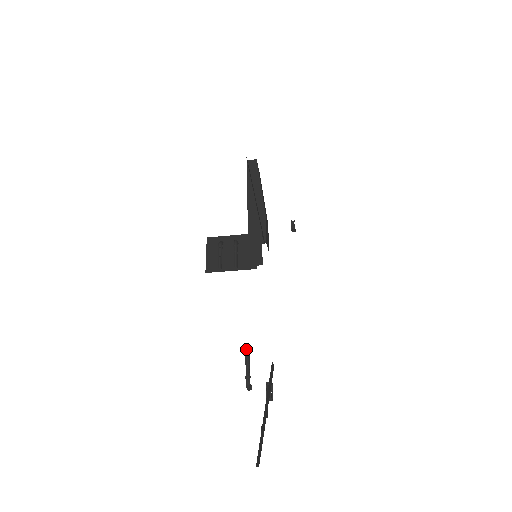
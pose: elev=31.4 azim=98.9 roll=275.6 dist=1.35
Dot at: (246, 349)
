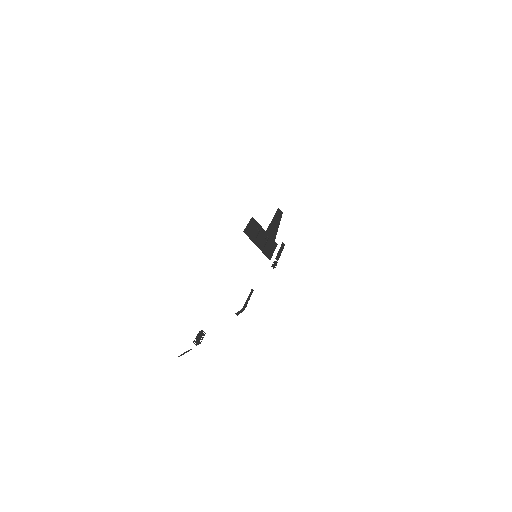
Dot at: (252, 291)
